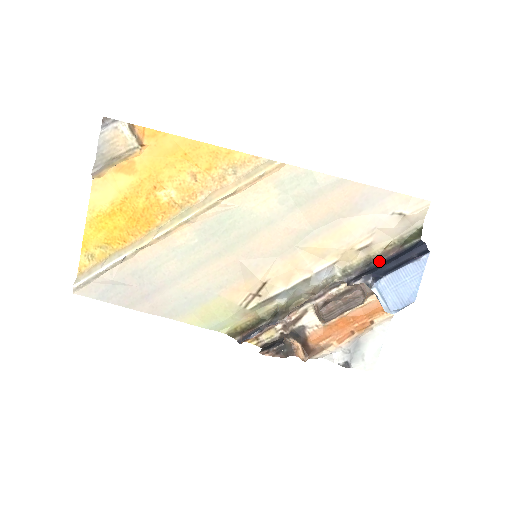
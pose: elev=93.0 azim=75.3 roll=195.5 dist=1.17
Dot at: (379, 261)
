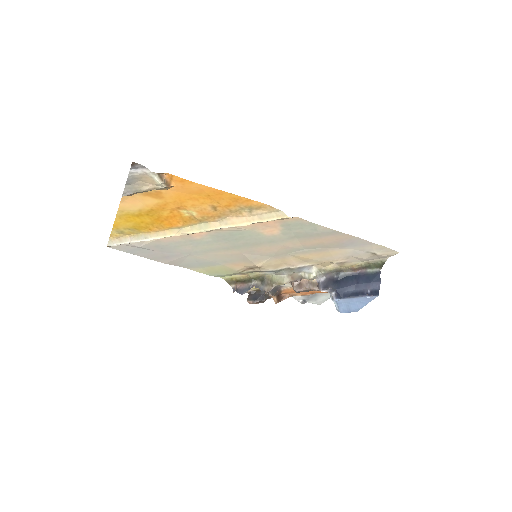
Dot at: (346, 274)
